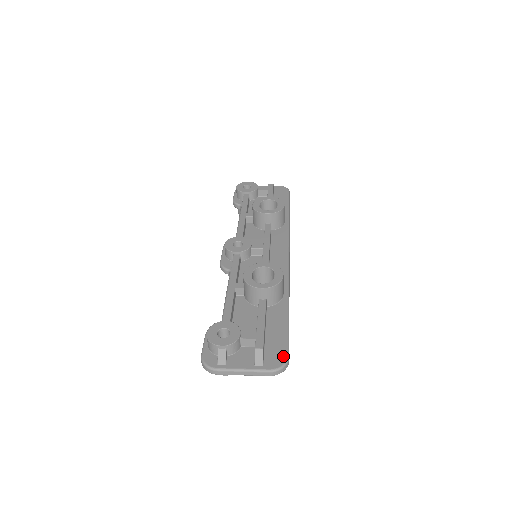
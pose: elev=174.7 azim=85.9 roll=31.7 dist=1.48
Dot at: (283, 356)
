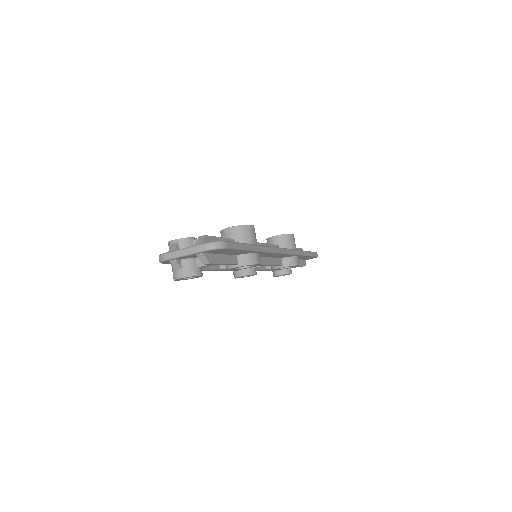
Dot at: occluded
